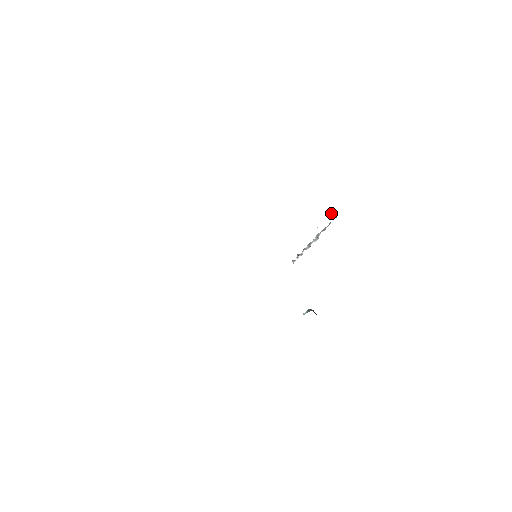
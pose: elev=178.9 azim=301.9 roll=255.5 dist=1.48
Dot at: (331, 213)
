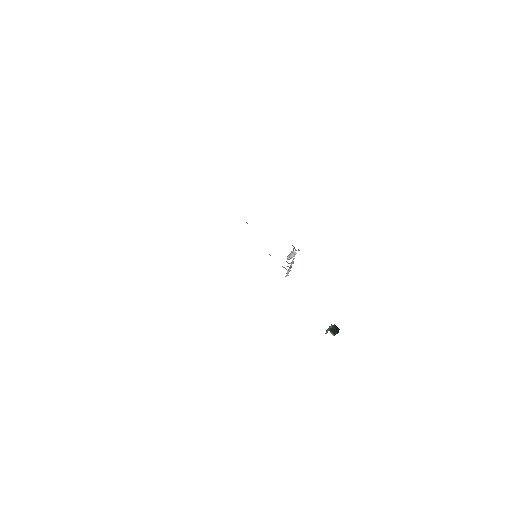
Dot at: (290, 254)
